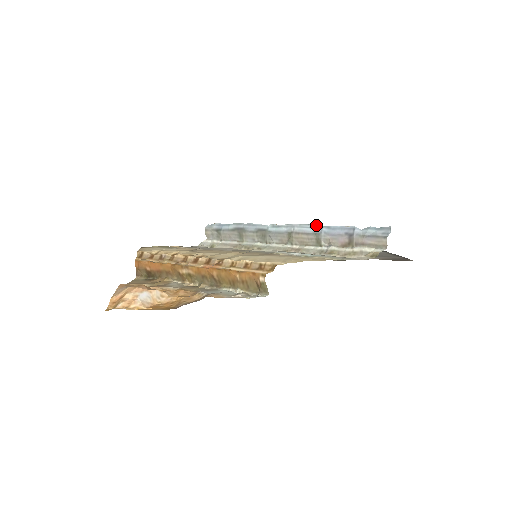
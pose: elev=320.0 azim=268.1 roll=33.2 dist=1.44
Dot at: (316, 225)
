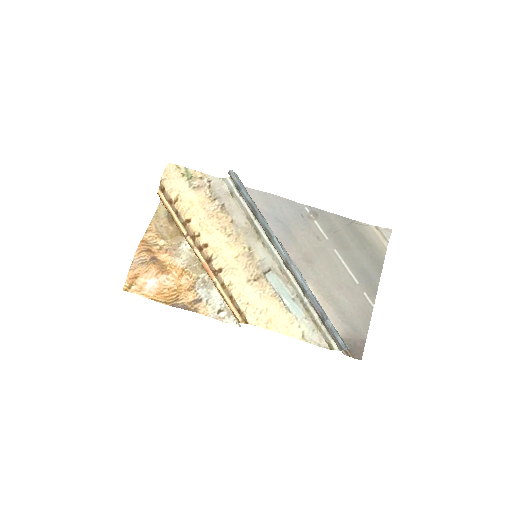
Dot at: (306, 282)
